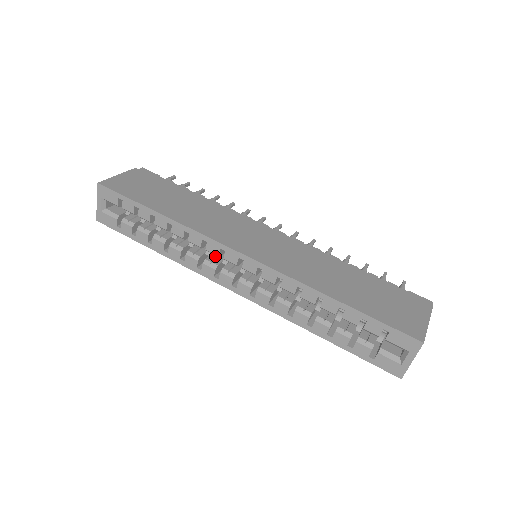
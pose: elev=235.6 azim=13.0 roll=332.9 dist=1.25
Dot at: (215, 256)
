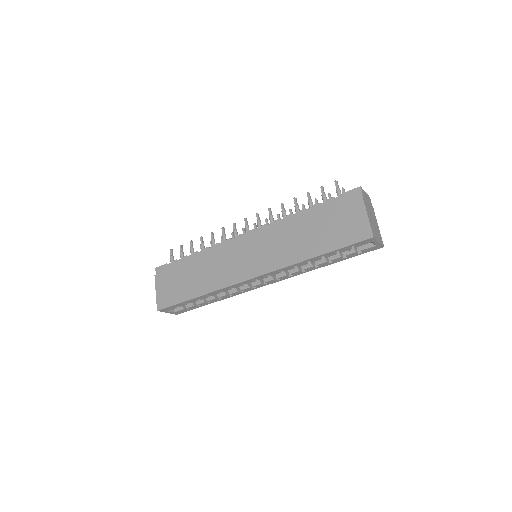
Dot at: occluded
